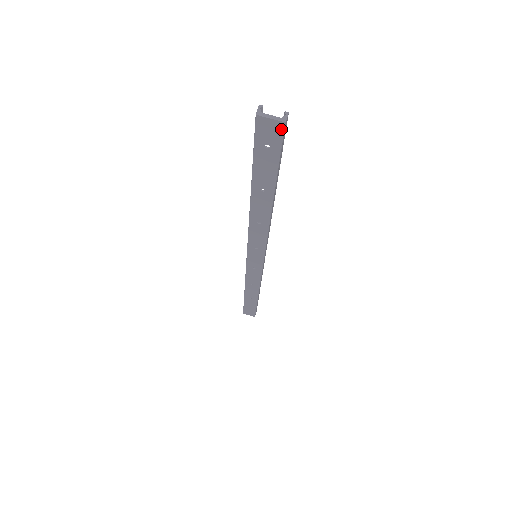
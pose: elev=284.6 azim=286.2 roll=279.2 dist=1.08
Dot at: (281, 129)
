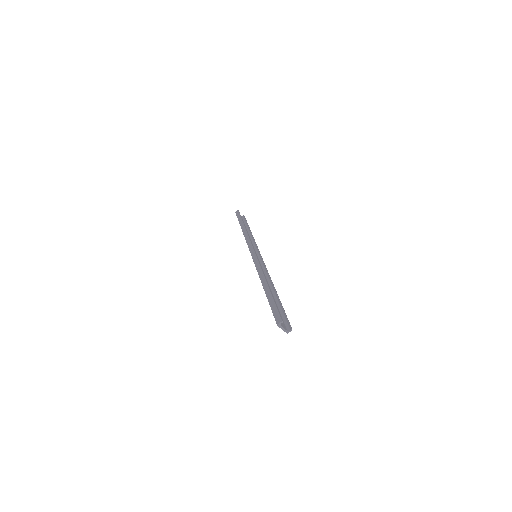
Dot at: (285, 330)
